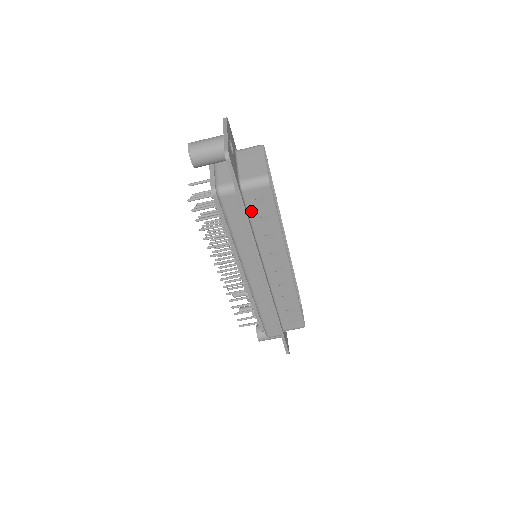
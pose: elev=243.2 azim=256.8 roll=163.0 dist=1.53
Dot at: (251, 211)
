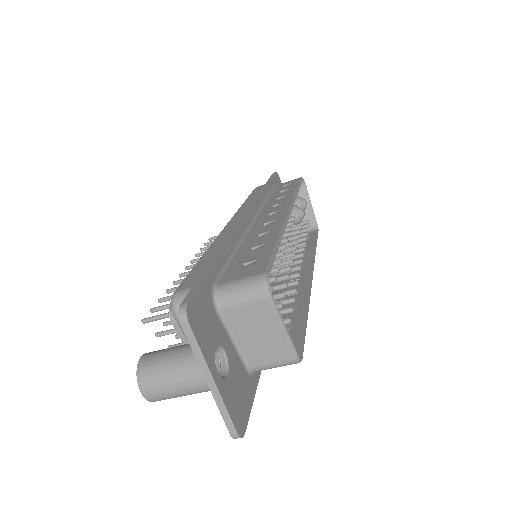
Dot at: occluded
